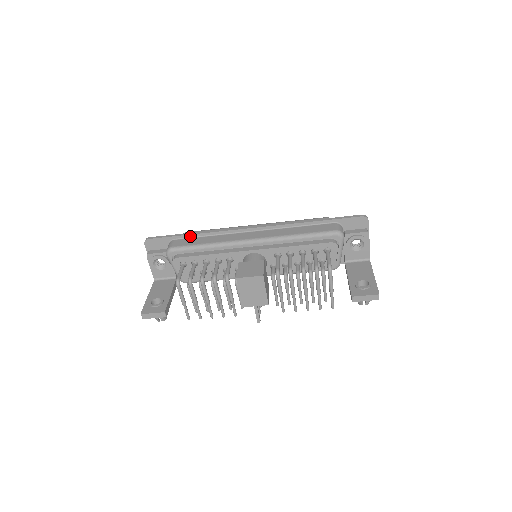
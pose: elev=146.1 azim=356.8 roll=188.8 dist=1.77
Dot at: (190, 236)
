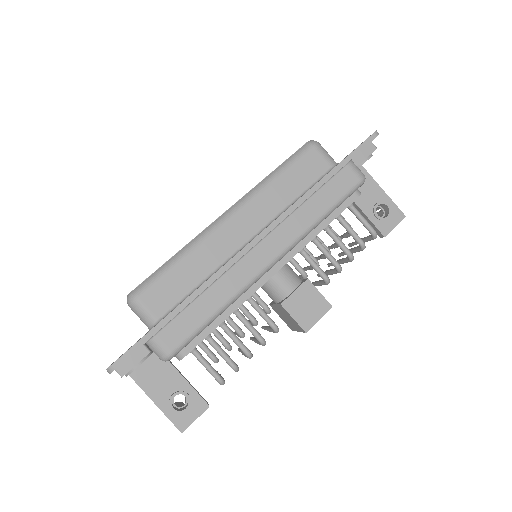
Dot at: (177, 314)
